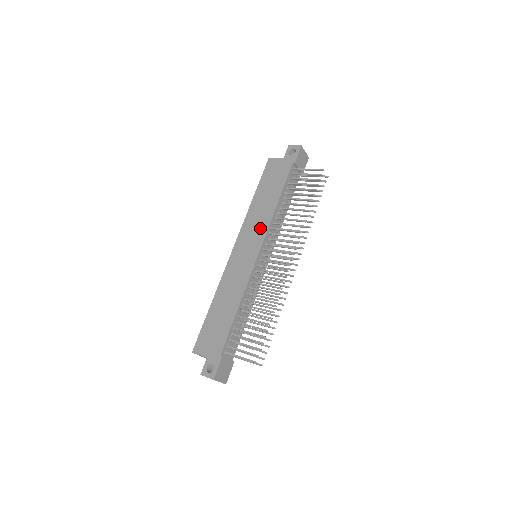
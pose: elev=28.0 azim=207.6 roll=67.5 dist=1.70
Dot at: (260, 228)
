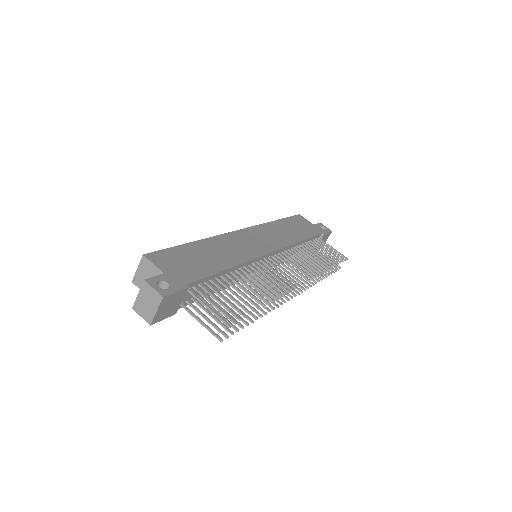
Dot at: (278, 240)
